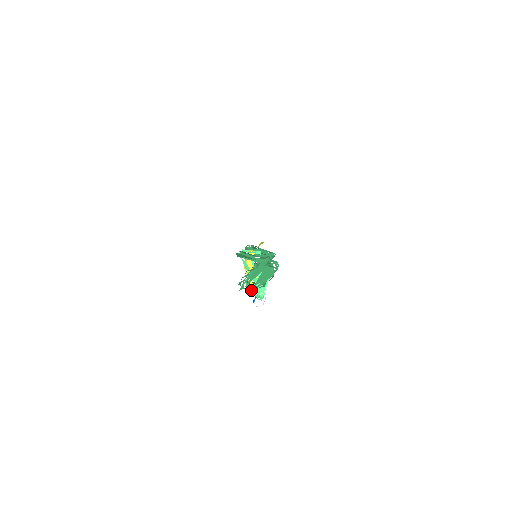
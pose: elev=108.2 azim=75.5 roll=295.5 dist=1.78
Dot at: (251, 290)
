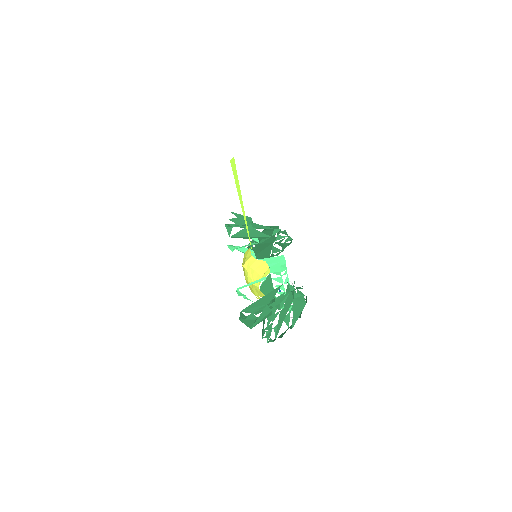
Dot at: occluded
